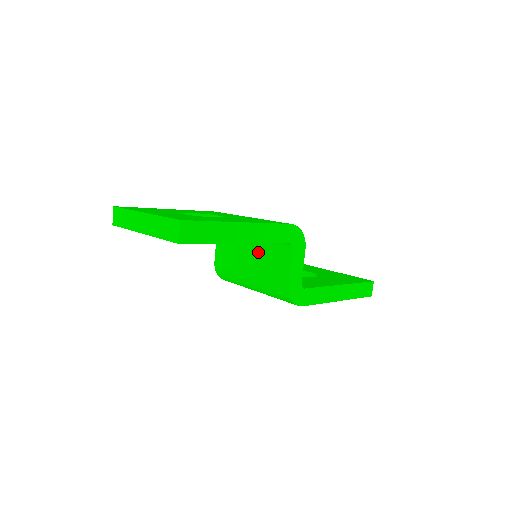
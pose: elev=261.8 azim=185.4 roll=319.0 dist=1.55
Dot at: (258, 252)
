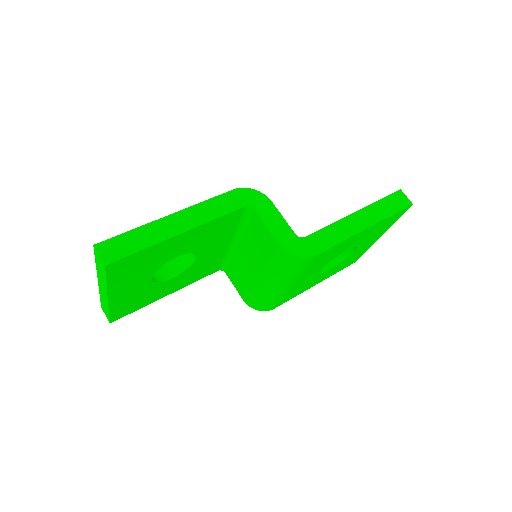
Dot at: (247, 248)
